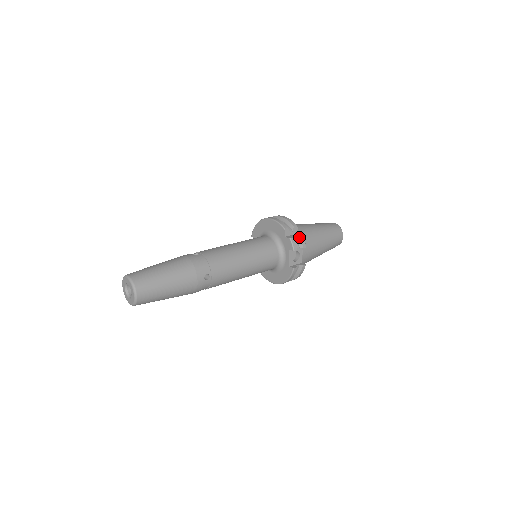
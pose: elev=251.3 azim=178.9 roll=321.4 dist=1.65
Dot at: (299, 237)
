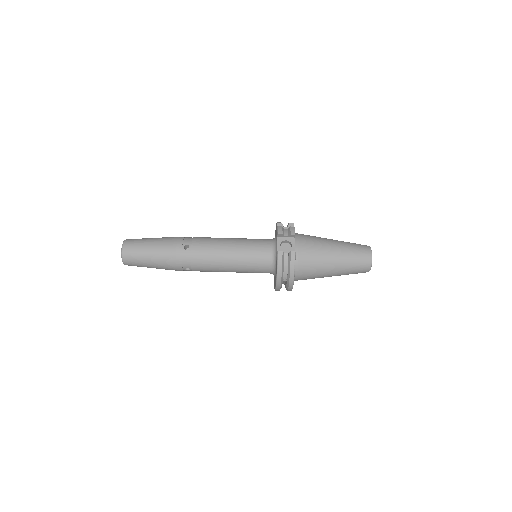
Dot at: (289, 227)
